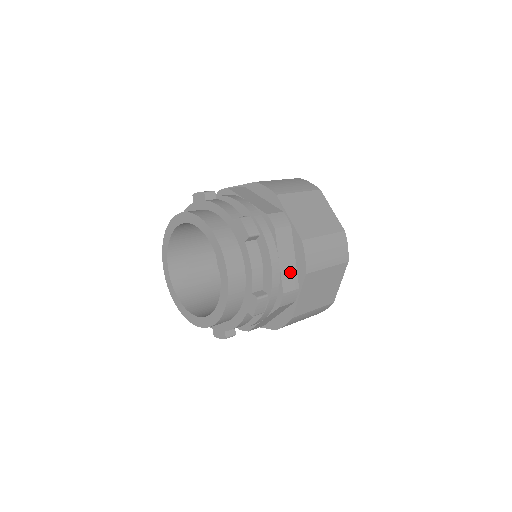
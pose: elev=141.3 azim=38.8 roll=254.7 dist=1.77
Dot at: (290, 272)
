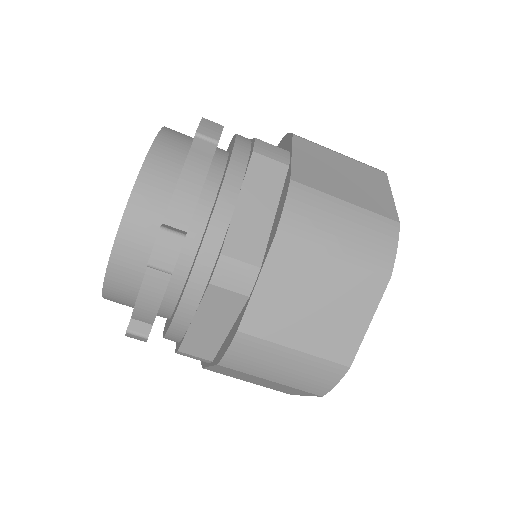
Dot at: (207, 340)
